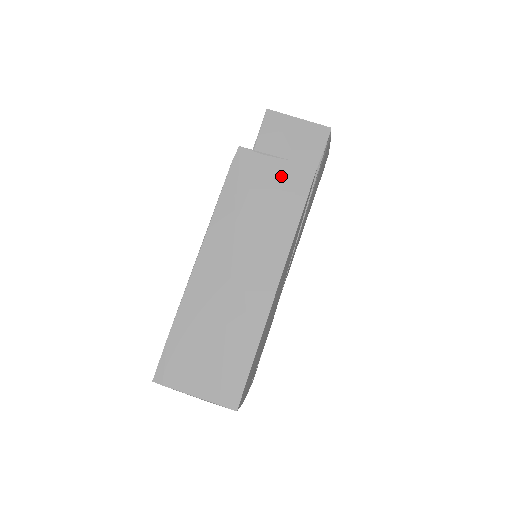
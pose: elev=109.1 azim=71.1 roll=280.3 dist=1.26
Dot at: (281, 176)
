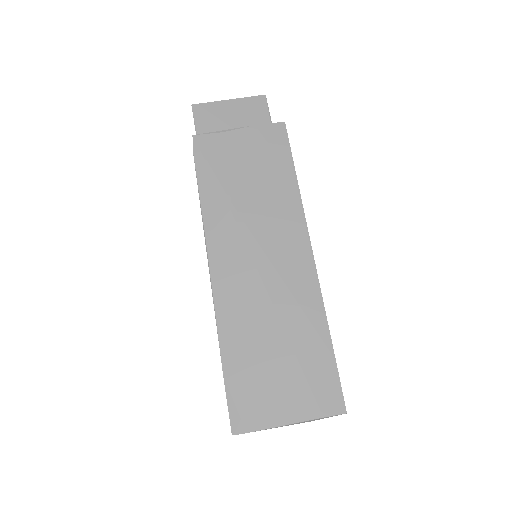
Dot at: (253, 145)
